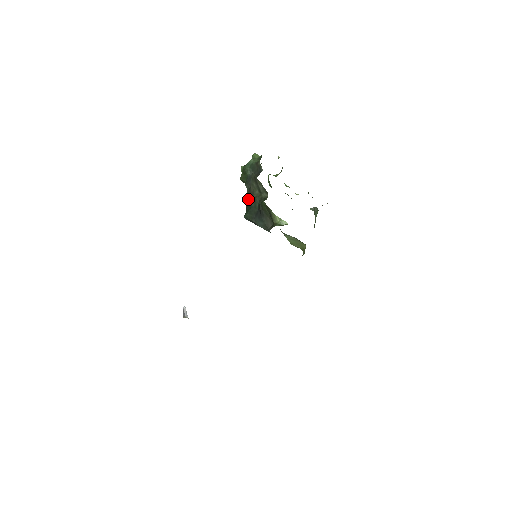
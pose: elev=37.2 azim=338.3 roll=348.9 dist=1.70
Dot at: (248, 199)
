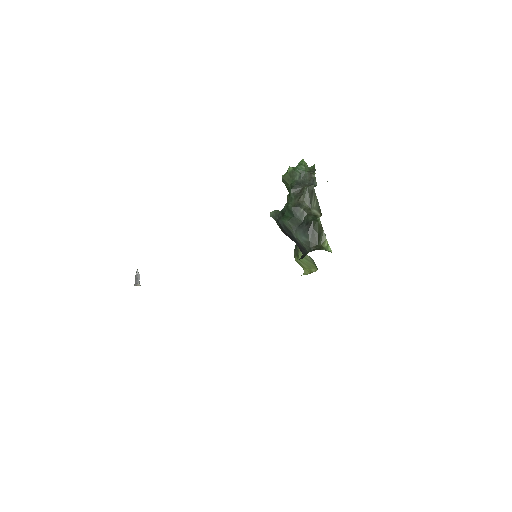
Dot at: (295, 206)
